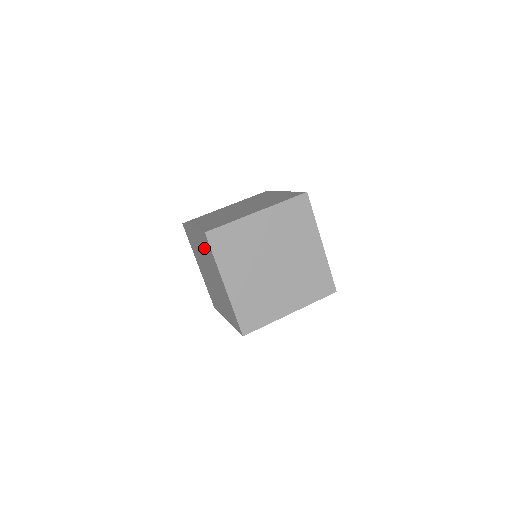
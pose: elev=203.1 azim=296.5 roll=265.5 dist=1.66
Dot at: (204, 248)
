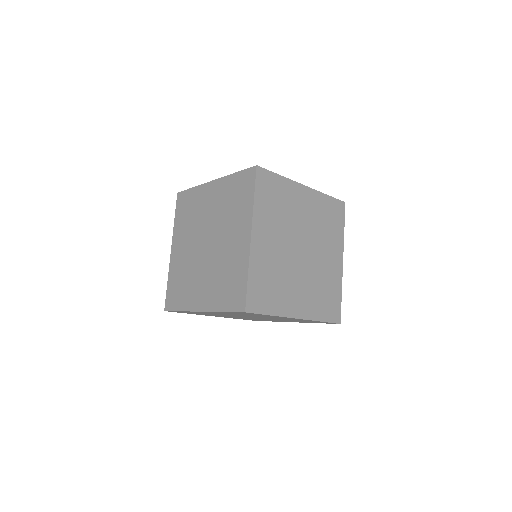
Dot at: occluded
